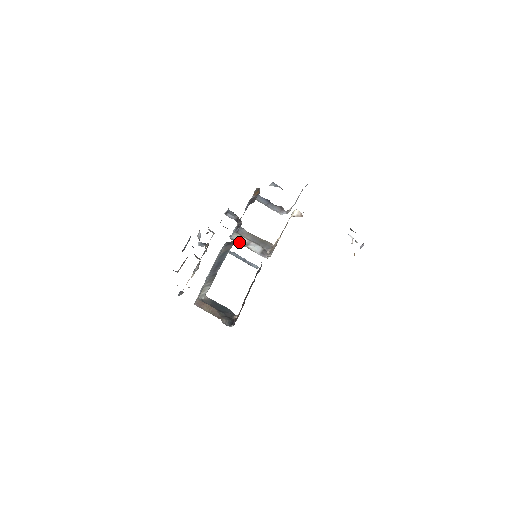
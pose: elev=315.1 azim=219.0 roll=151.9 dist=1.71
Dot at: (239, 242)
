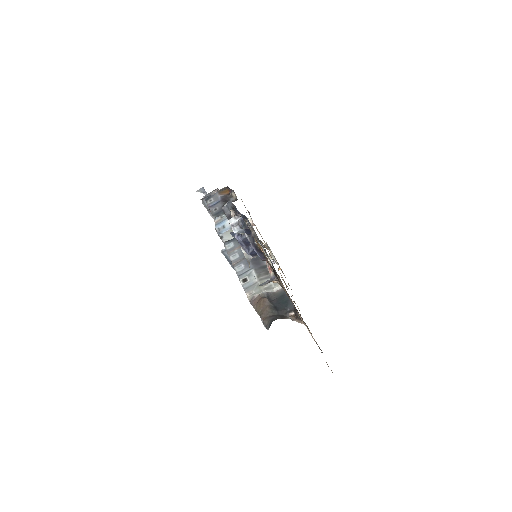
Dot at: occluded
